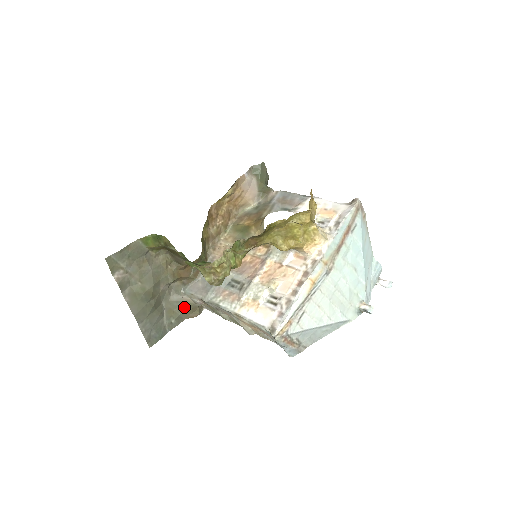
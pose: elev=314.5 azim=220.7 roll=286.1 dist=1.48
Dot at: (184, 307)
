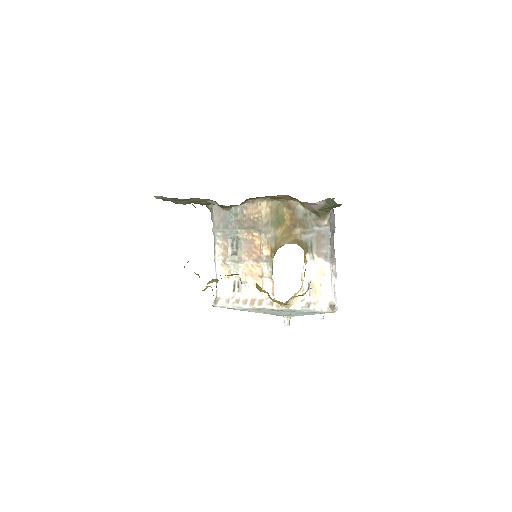
Dot at: (206, 206)
